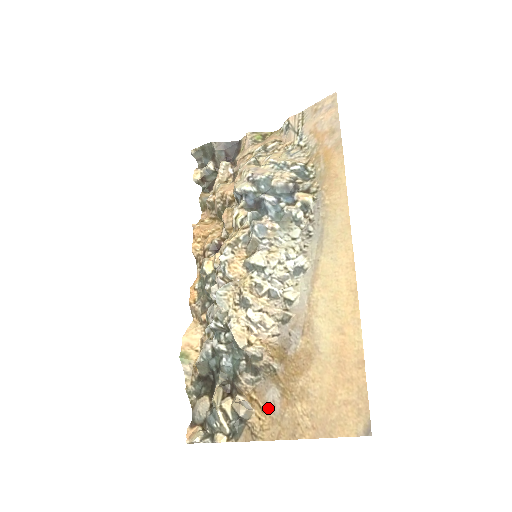
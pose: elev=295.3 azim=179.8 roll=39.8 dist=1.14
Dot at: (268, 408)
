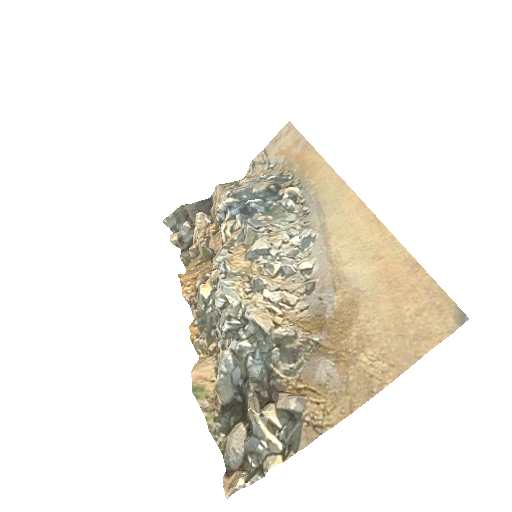
Dot at: (324, 386)
